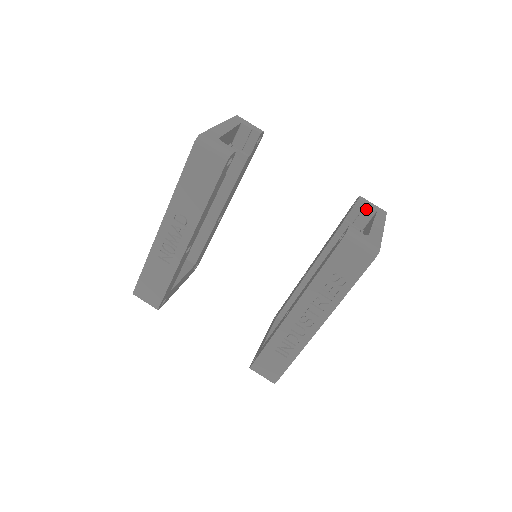
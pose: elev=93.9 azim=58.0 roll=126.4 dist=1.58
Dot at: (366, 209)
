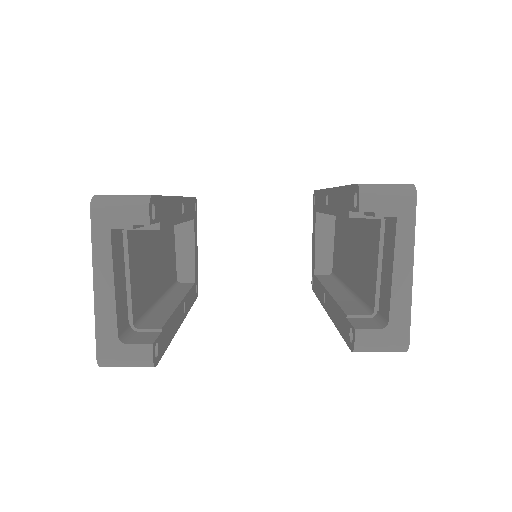
Dot at: (377, 216)
